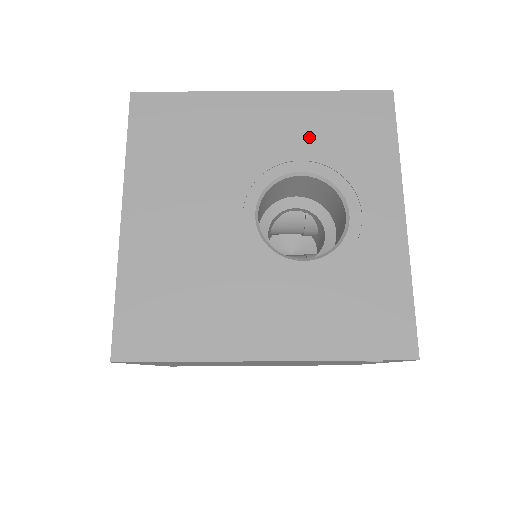
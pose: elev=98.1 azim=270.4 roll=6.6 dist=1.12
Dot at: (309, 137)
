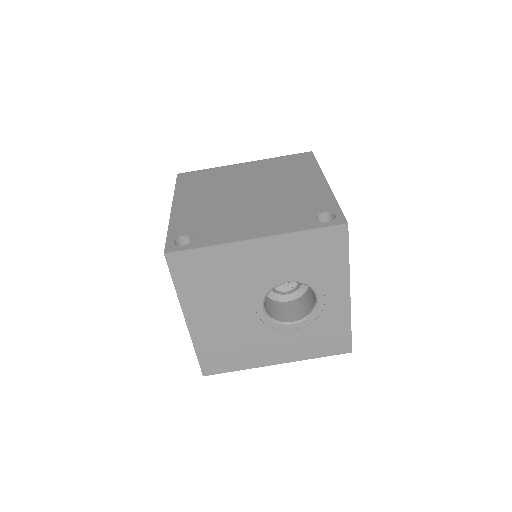
Dot at: (291, 263)
